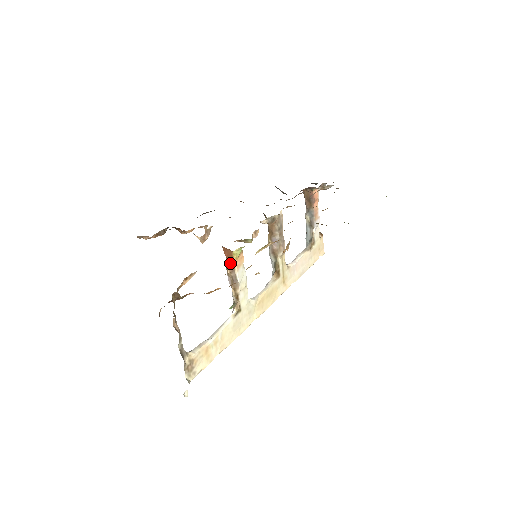
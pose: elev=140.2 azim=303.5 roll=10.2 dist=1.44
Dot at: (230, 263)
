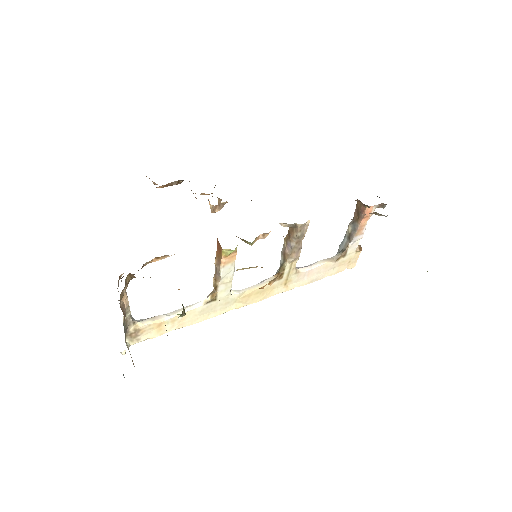
Dot at: (219, 256)
